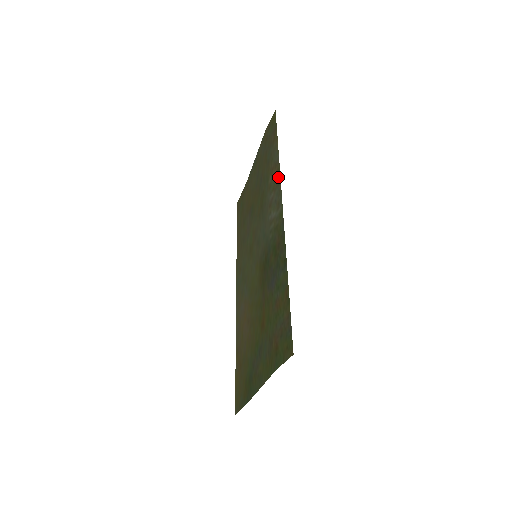
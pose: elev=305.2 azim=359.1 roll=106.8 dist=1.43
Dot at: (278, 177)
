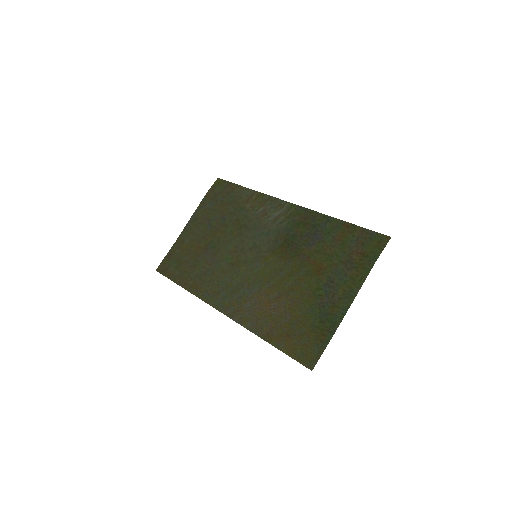
Dot at: (264, 197)
